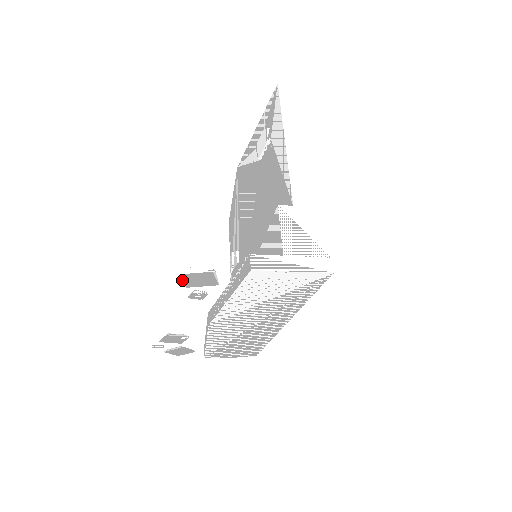
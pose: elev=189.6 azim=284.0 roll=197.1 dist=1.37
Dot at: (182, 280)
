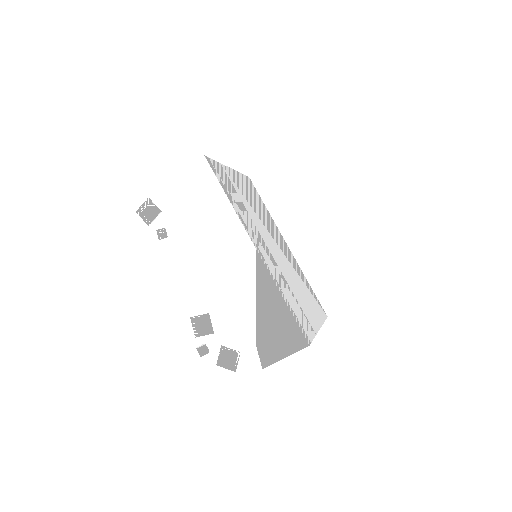
Dot at: occluded
